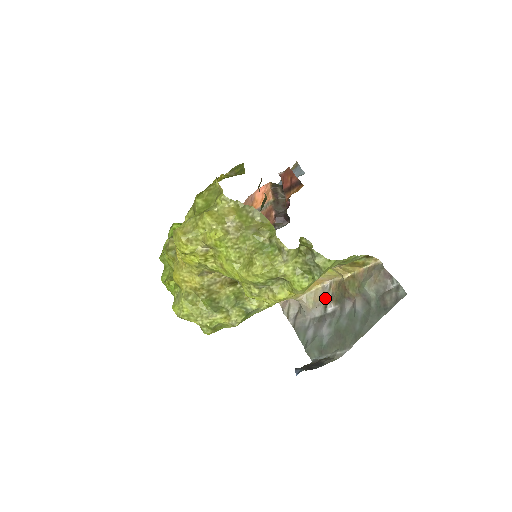
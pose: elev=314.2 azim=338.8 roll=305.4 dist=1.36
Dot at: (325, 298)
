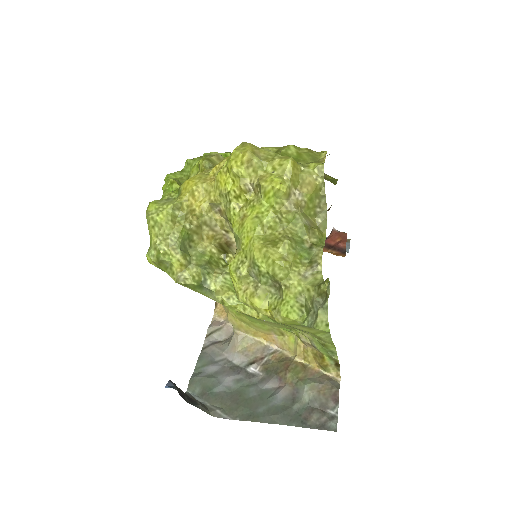
Dot at: (259, 356)
